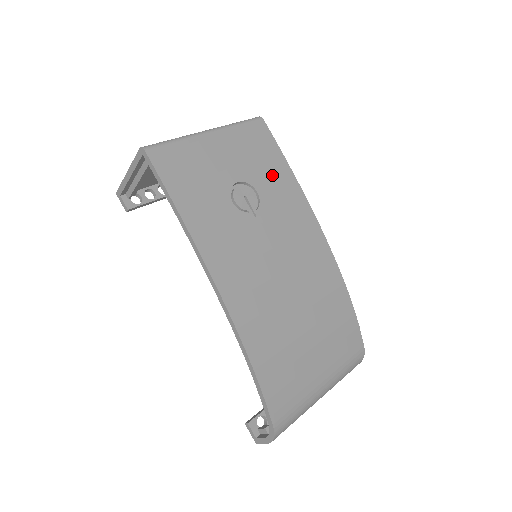
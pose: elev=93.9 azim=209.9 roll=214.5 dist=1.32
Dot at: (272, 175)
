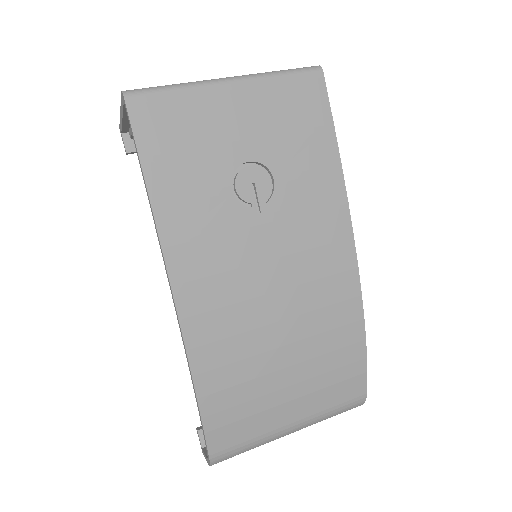
Dot at: (306, 158)
